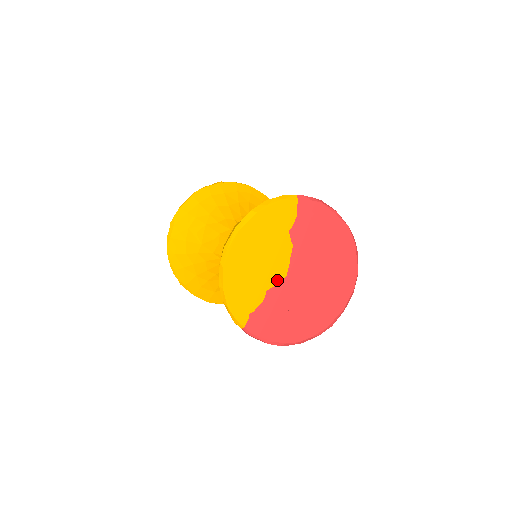
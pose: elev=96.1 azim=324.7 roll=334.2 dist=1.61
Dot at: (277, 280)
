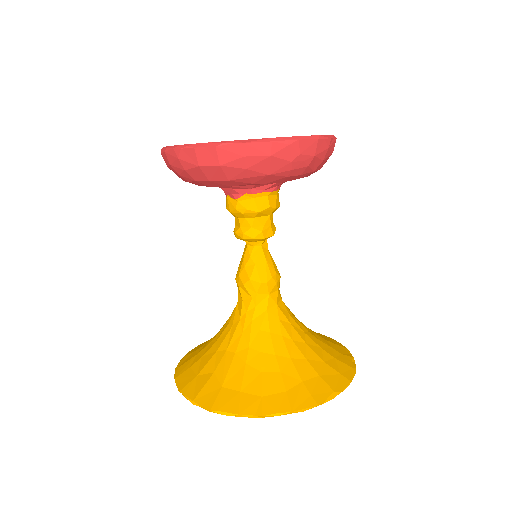
Dot at: occluded
